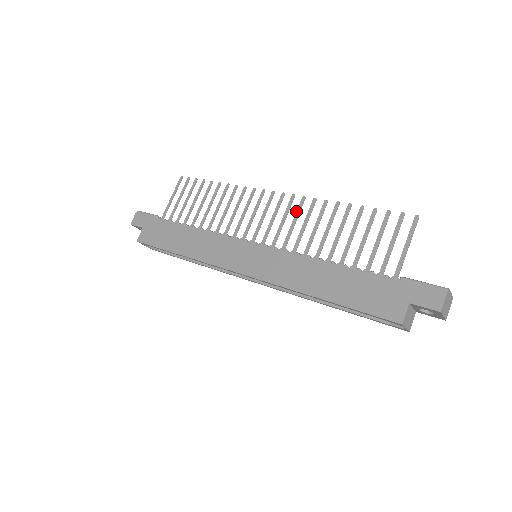
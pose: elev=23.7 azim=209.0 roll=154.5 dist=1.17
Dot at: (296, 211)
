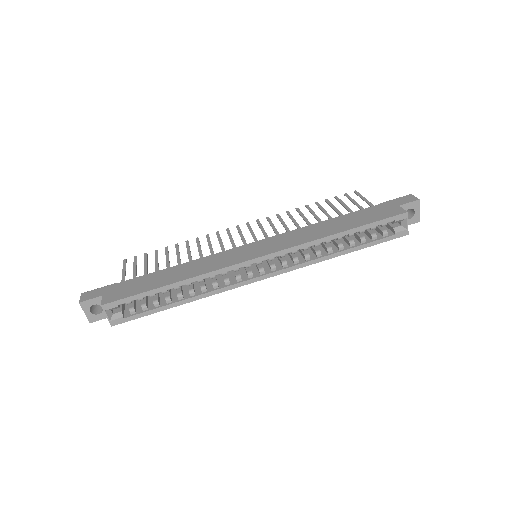
Dot at: (269, 223)
